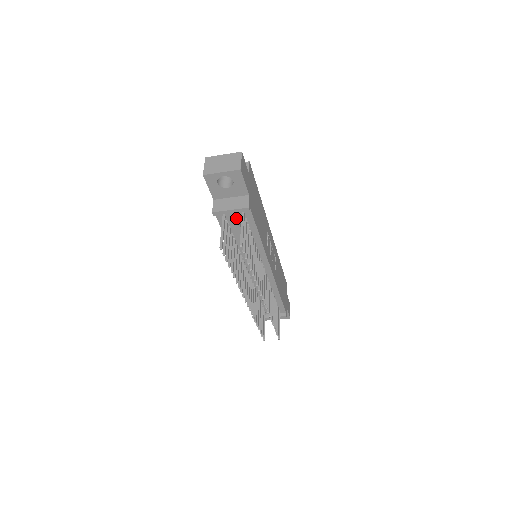
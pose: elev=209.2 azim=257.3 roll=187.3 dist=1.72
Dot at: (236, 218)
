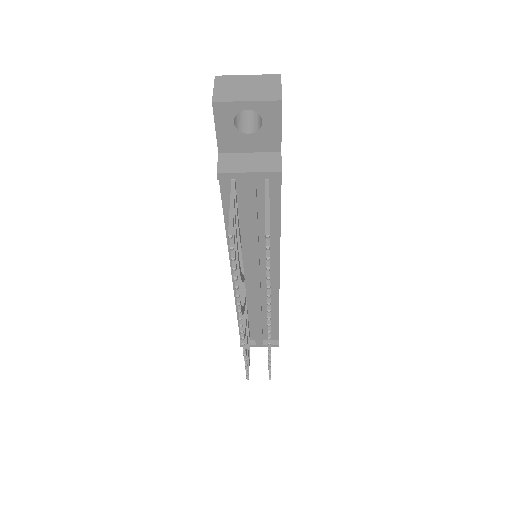
Dot at: (255, 188)
